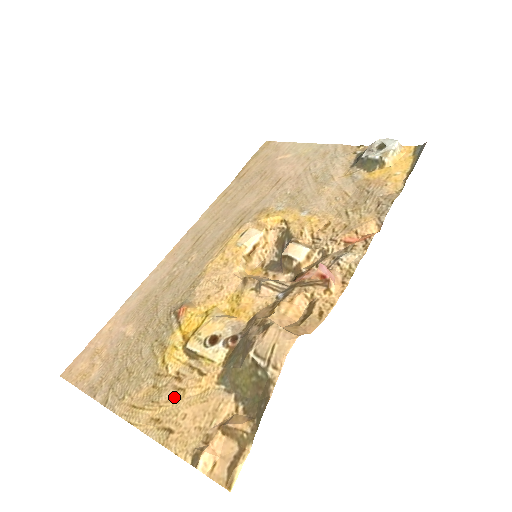
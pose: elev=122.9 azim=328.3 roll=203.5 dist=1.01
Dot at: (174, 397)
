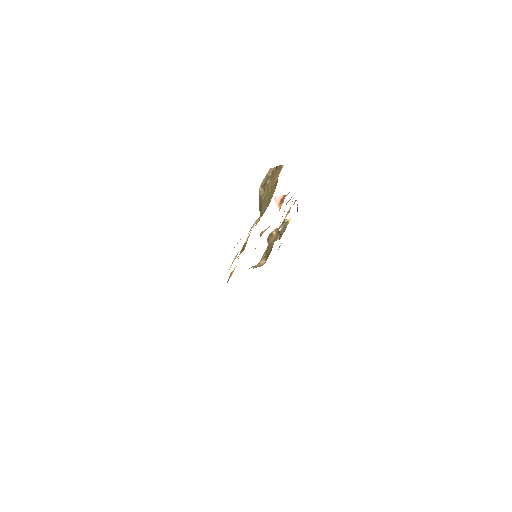
Dot at: occluded
